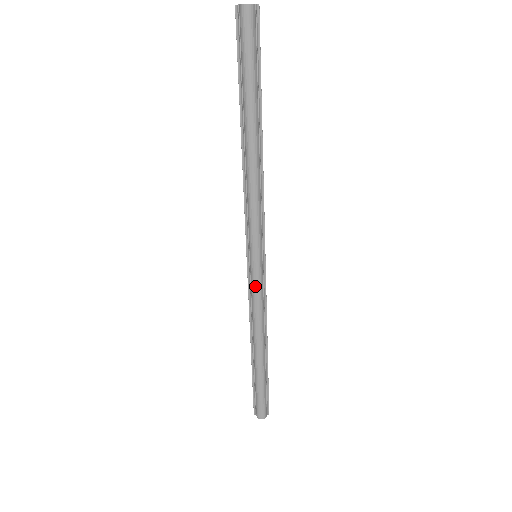
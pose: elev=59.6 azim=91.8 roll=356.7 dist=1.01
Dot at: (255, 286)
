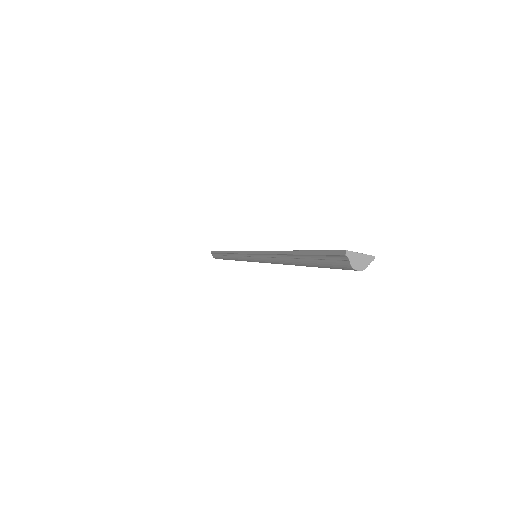
Dot at: occluded
